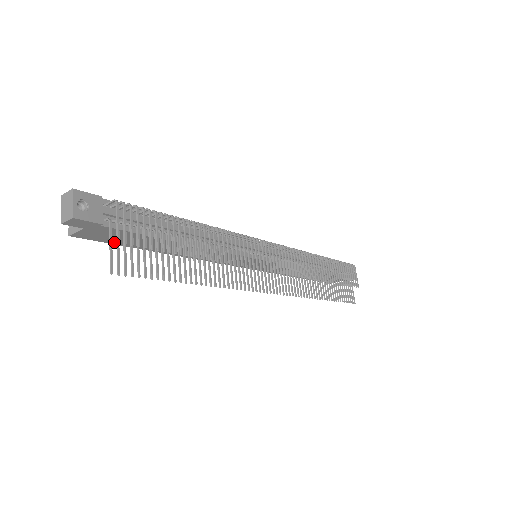
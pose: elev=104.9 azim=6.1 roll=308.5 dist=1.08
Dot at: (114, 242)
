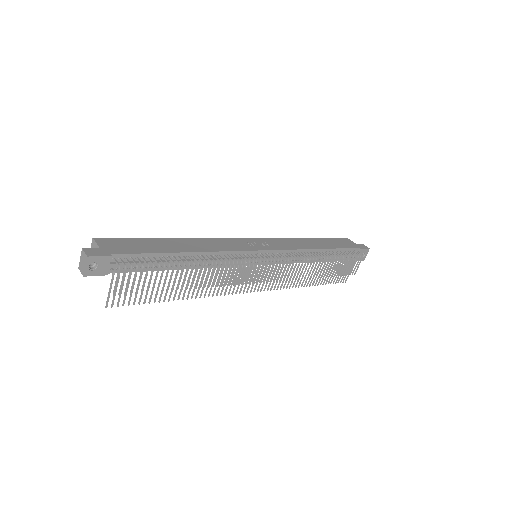
Dot at: occluded
